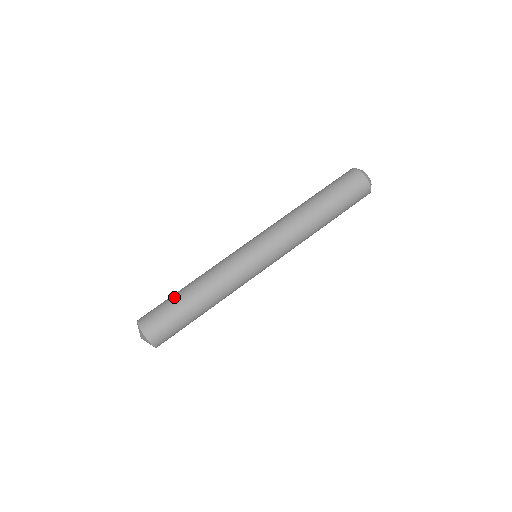
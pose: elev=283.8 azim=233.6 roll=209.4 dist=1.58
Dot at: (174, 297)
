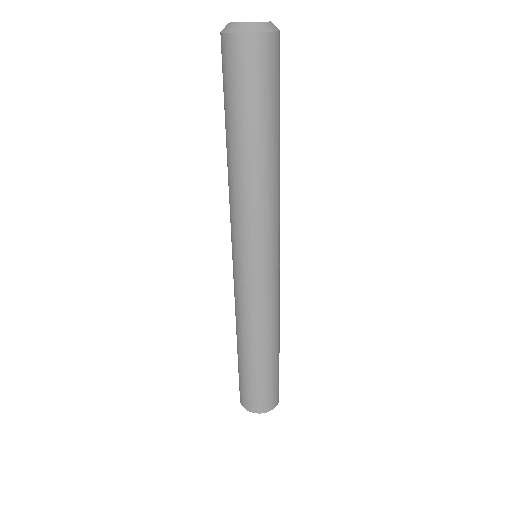
Dot at: (254, 373)
